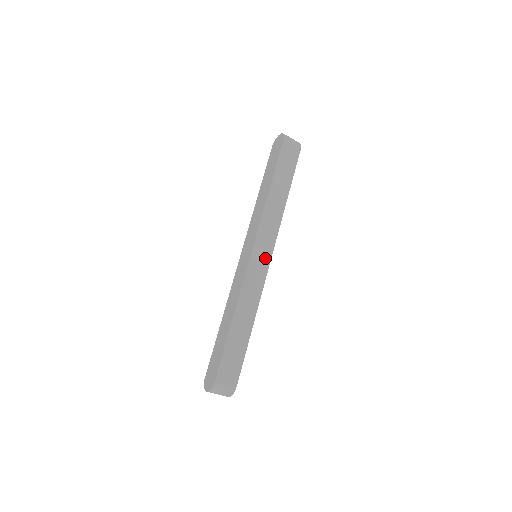
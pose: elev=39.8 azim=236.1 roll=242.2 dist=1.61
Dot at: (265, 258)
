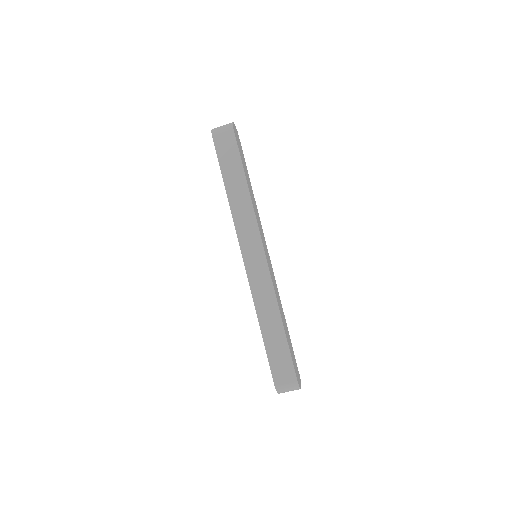
Dot at: (259, 256)
